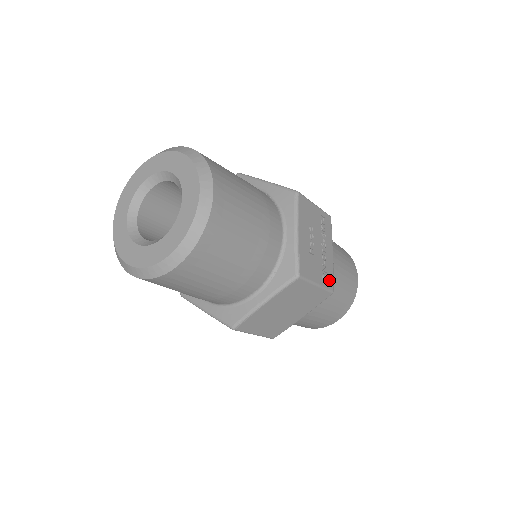
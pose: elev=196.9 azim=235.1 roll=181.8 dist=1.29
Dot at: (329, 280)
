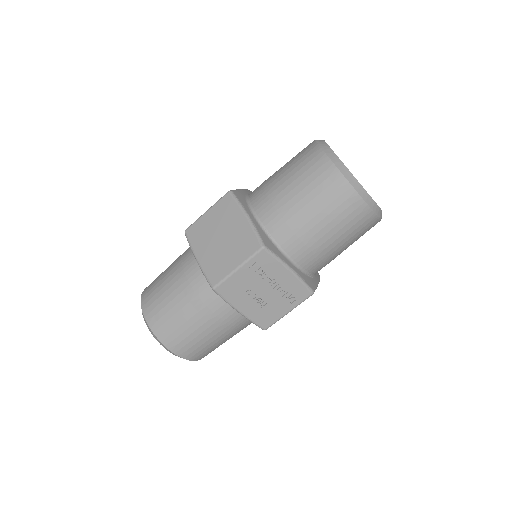
Dot at: (300, 294)
